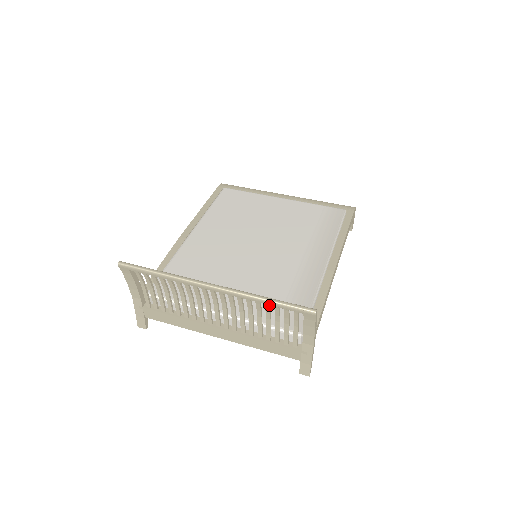
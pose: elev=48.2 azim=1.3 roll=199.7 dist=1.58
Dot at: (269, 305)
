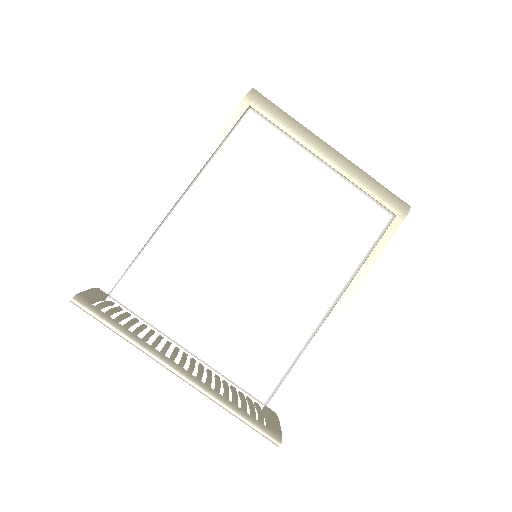
Dot at: occluded
